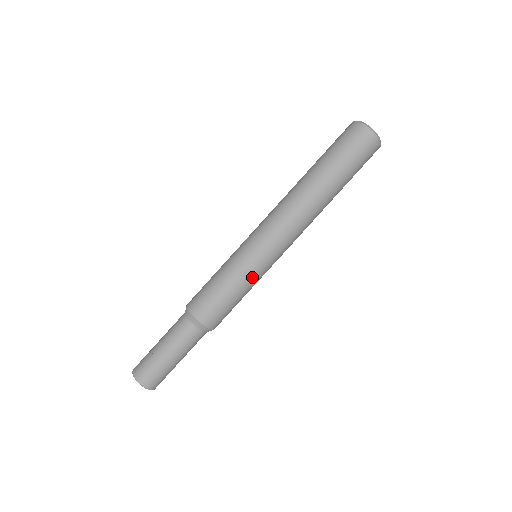
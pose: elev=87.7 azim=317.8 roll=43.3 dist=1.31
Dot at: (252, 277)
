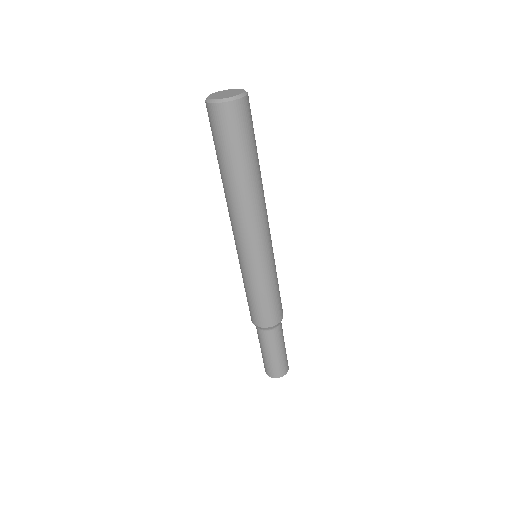
Dot at: (275, 267)
